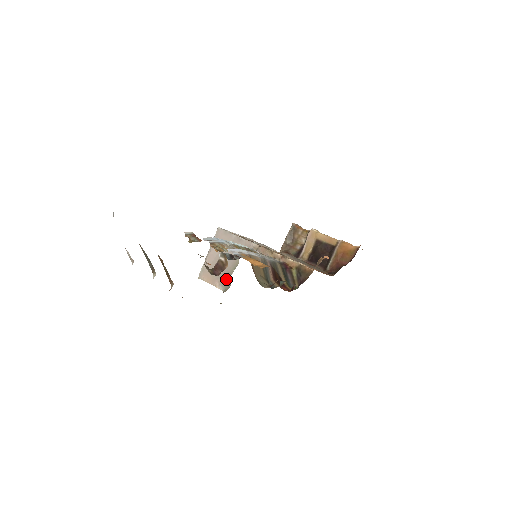
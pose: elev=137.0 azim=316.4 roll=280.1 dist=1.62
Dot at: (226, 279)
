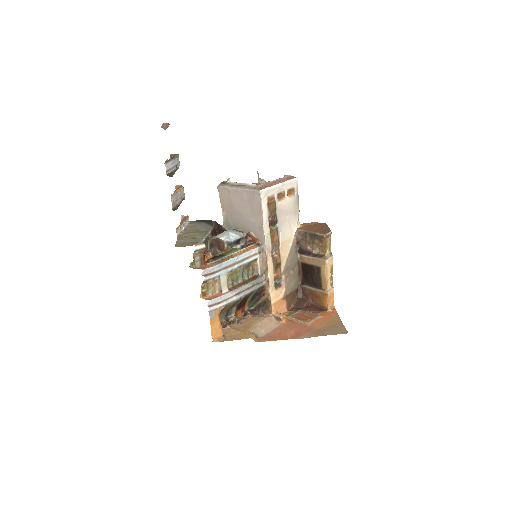
Dot at: (231, 223)
